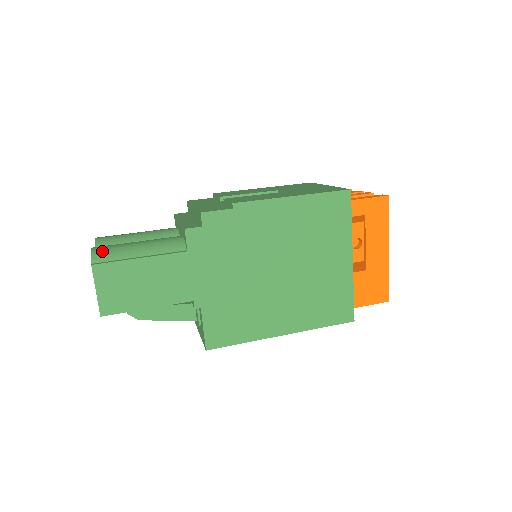
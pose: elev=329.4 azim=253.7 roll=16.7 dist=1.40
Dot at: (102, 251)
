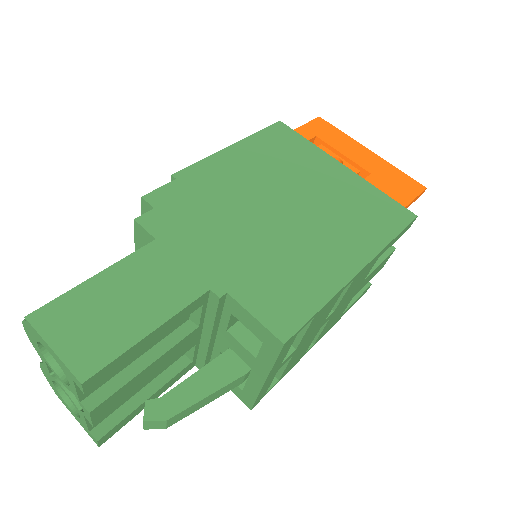
Dot at: occluded
